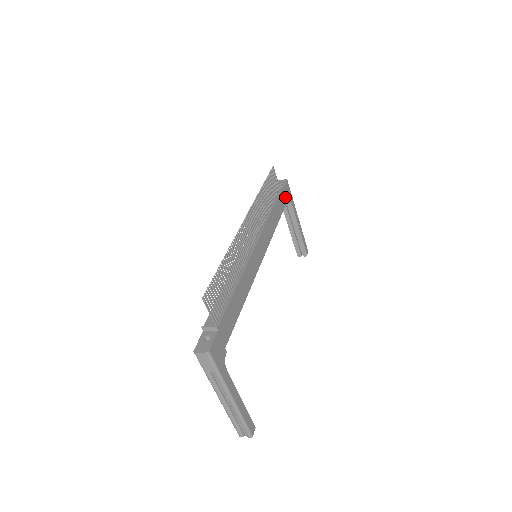
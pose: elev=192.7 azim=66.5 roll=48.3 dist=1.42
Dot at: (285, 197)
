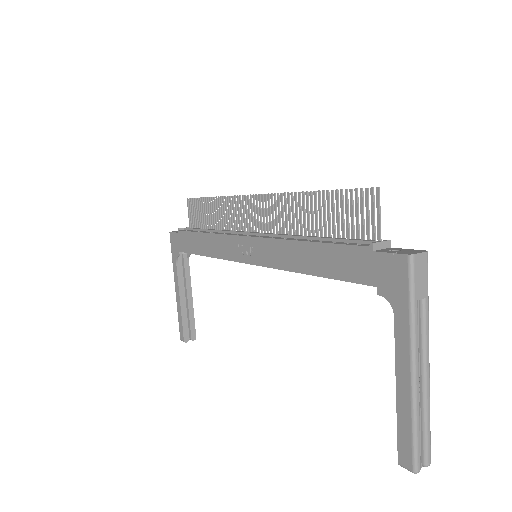
Dot at: occluded
